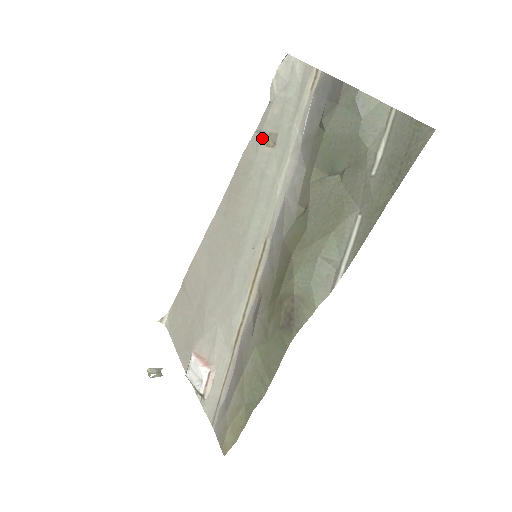
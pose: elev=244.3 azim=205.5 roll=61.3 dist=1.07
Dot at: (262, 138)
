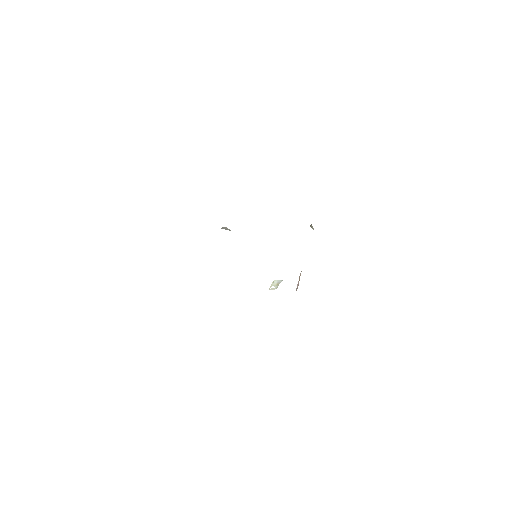
Dot at: occluded
